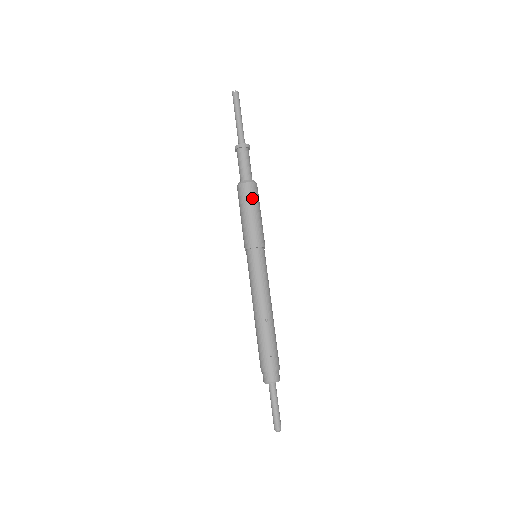
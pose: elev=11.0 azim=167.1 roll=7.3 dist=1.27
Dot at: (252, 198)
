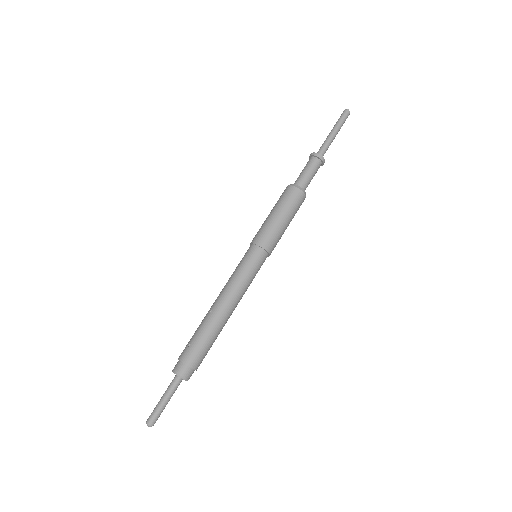
Dot at: (282, 199)
